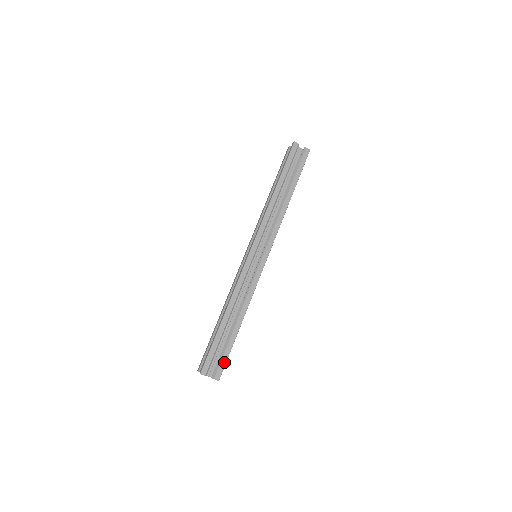
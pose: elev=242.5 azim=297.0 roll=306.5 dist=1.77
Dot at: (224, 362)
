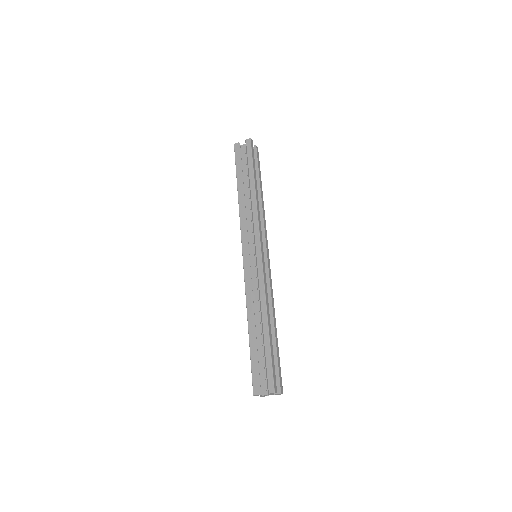
Dot at: (270, 371)
